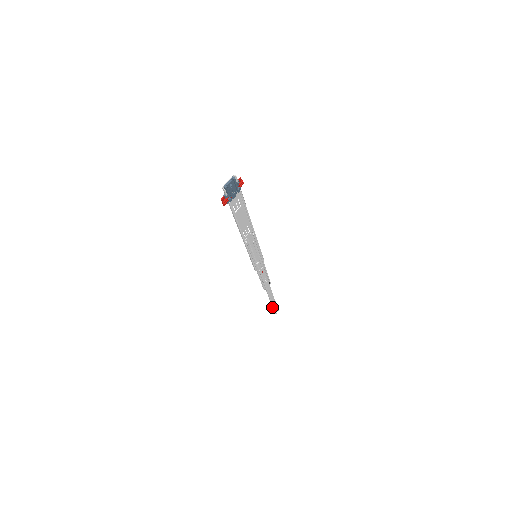
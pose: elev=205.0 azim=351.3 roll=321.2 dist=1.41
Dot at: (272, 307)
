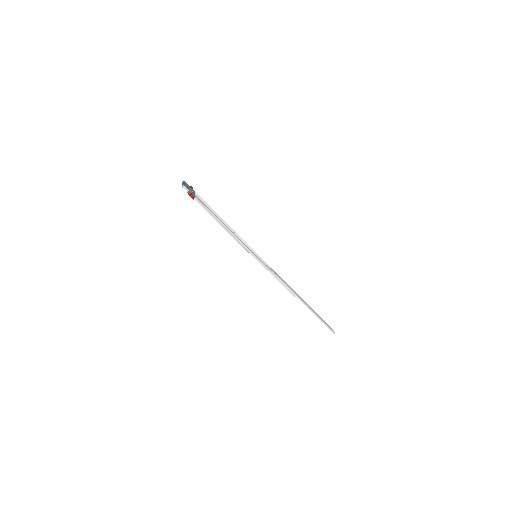
Dot at: occluded
